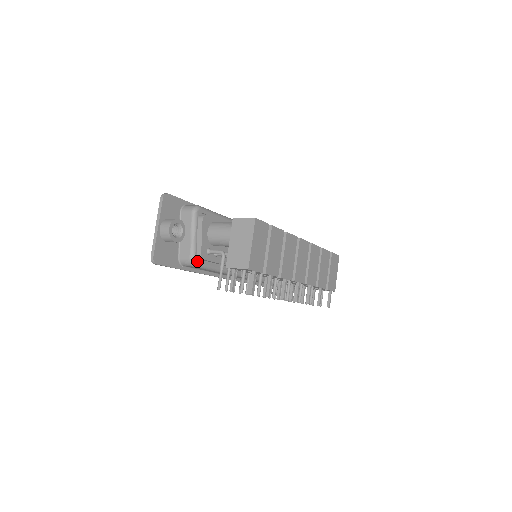
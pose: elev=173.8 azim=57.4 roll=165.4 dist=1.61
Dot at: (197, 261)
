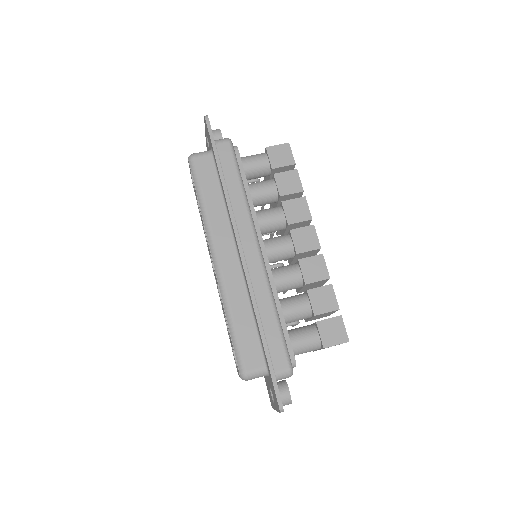
Dot at: occluded
